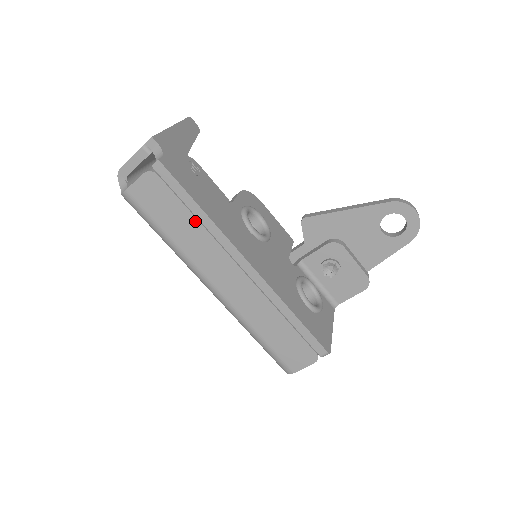
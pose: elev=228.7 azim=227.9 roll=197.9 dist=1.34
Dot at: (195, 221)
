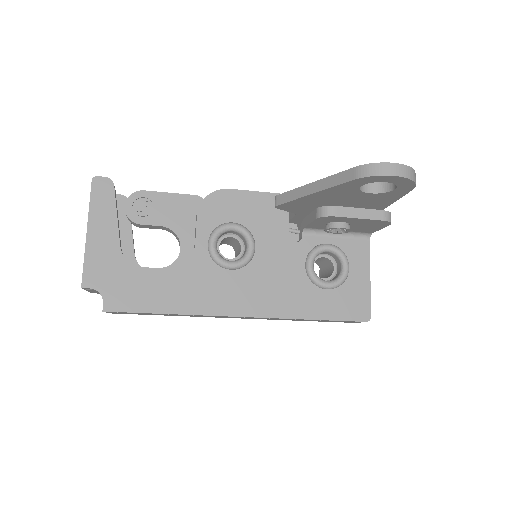
Dot at: occluded
